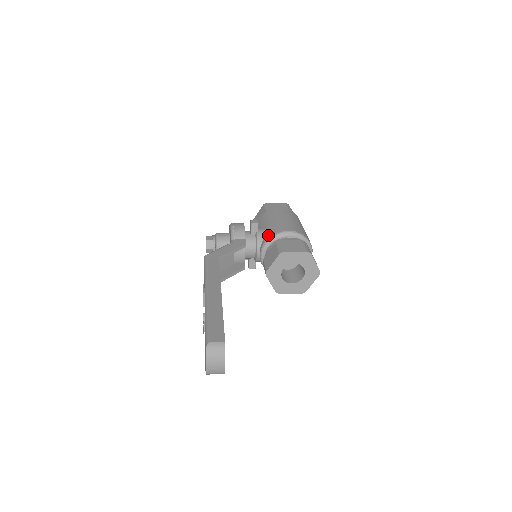
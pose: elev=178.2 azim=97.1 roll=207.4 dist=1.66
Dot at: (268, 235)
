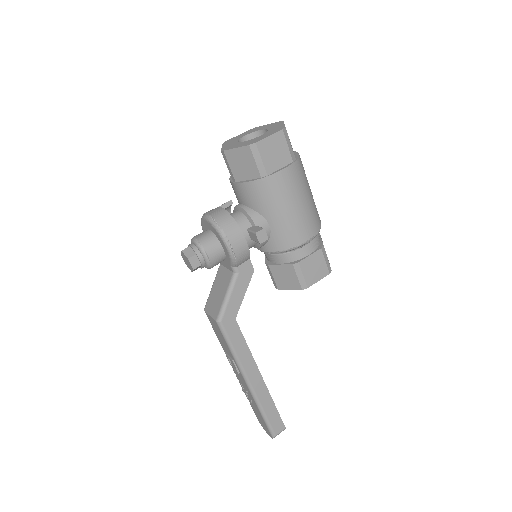
Dot at: (278, 245)
